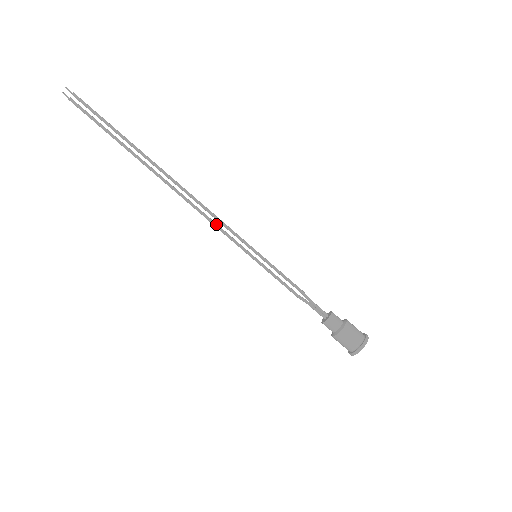
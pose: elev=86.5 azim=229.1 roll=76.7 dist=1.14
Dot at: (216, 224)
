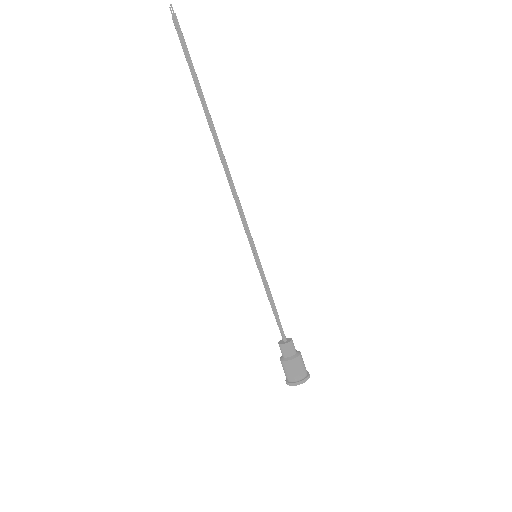
Dot at: (238, 208)
